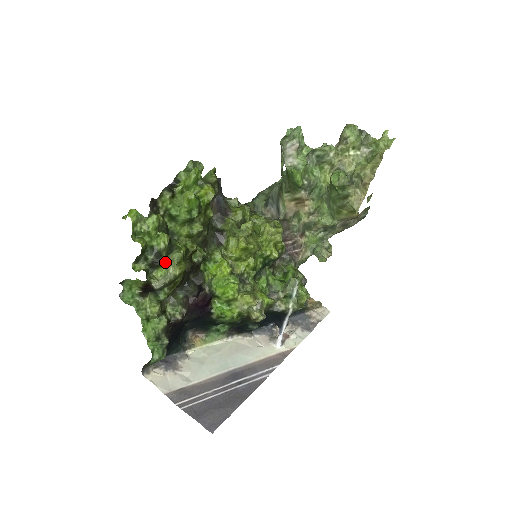
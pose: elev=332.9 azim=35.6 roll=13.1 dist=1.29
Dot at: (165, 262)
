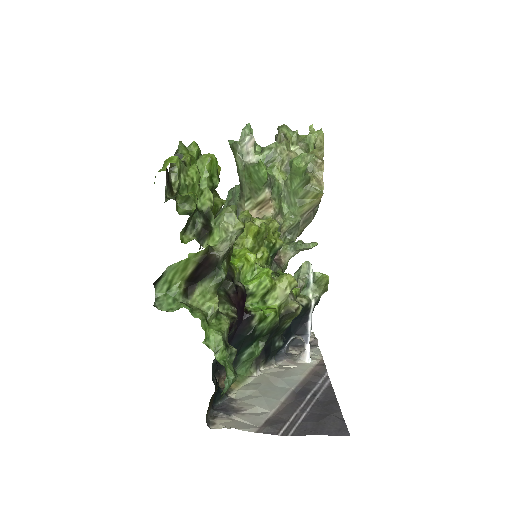
Dot at: (216, 226)
